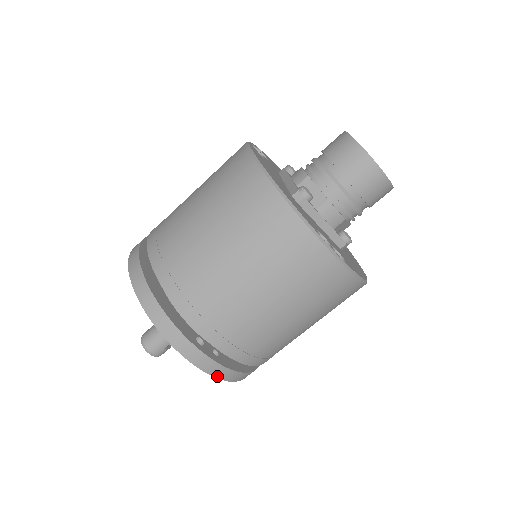
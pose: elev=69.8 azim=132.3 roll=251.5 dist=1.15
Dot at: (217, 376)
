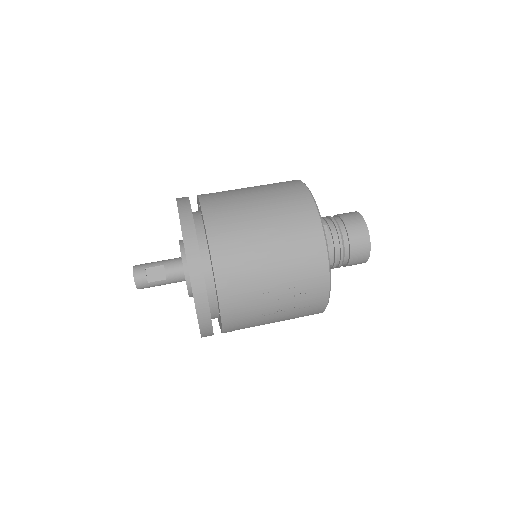
Dot at: (180, 214)
